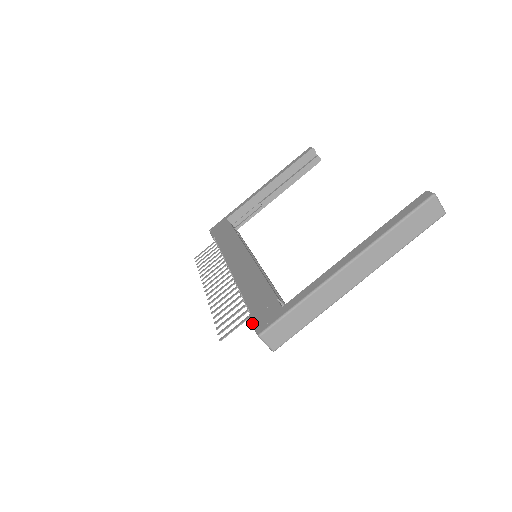
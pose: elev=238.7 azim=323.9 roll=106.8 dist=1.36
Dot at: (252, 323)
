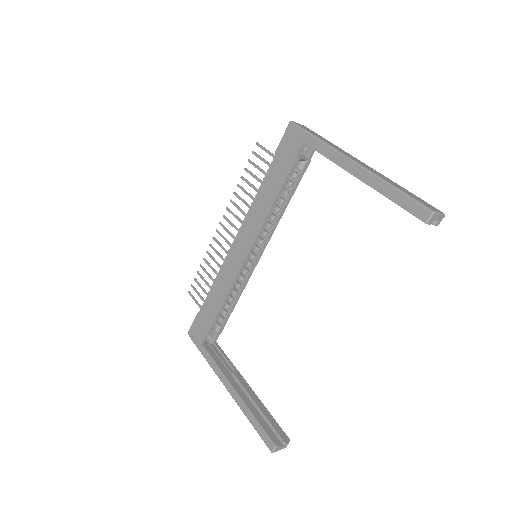
Dot at: (193, 321)
